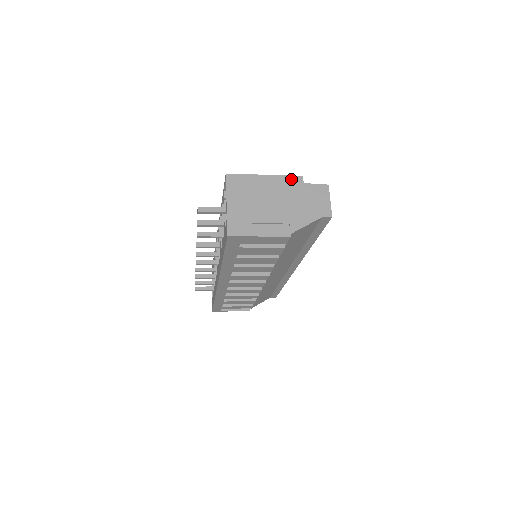
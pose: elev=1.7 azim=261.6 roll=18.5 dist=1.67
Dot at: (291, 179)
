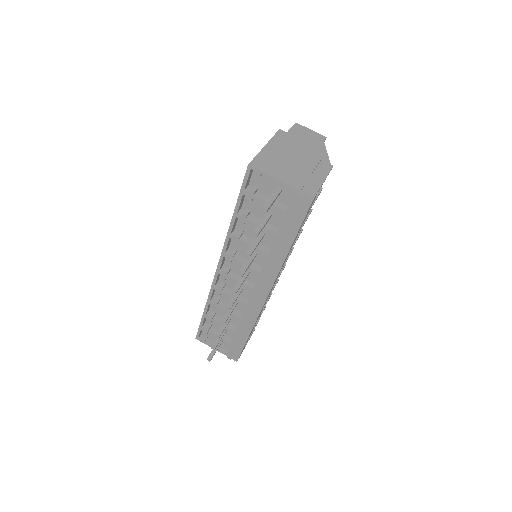
Dot at: (279, 136)
